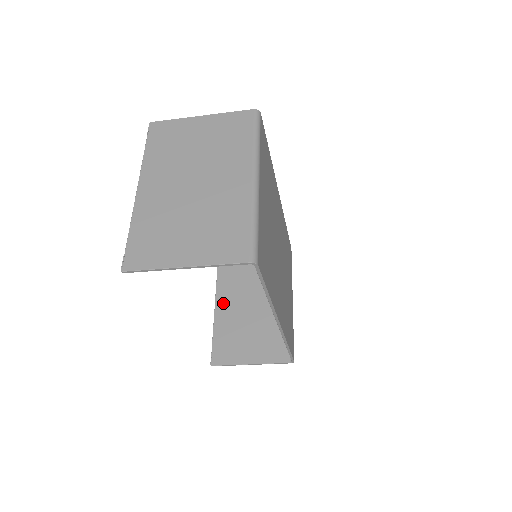
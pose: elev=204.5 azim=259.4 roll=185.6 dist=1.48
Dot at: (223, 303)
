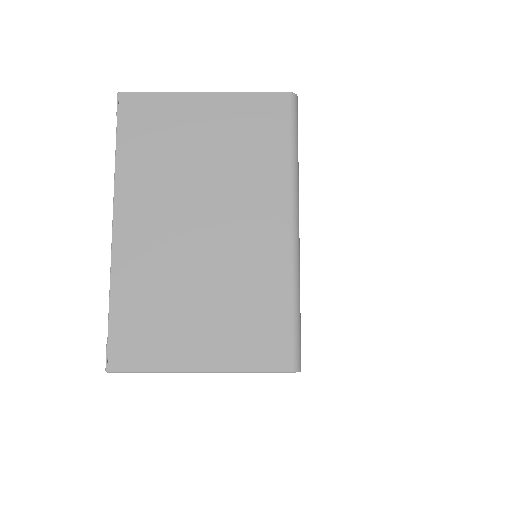
Dot at: occluded
